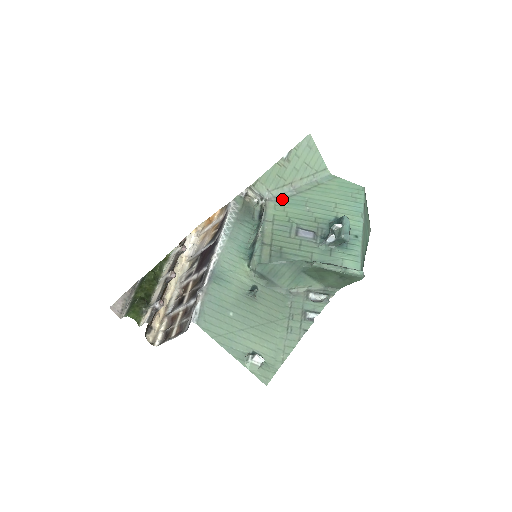
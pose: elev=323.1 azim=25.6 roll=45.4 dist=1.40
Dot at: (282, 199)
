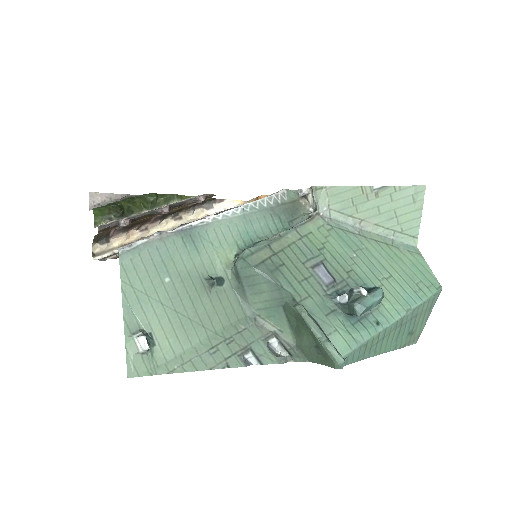
Dot at: (336, 227)
